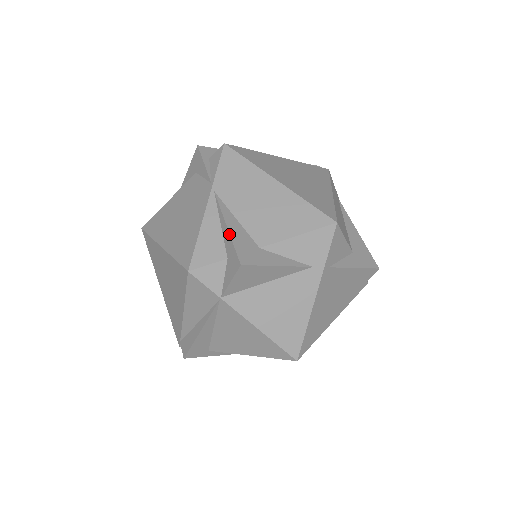
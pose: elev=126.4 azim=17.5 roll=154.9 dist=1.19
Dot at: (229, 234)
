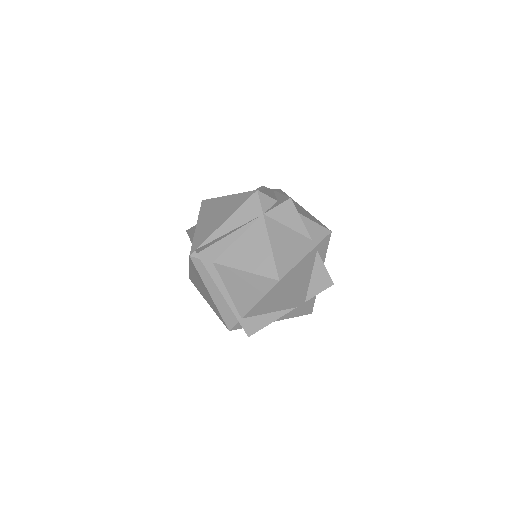
Dot at: occluded
